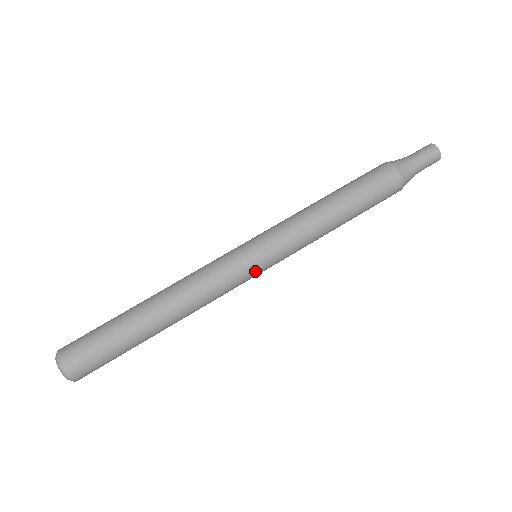
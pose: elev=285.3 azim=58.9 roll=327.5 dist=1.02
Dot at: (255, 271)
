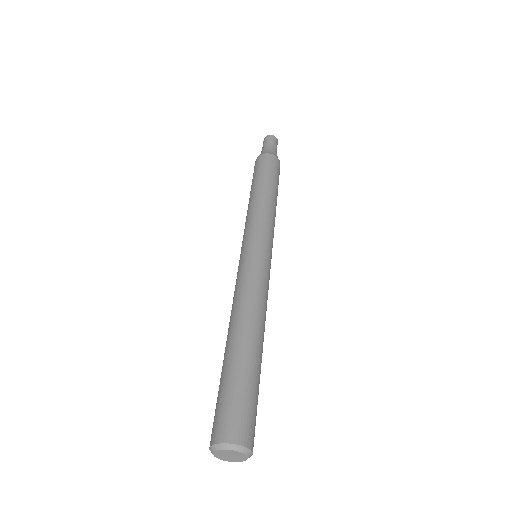
Dot at: (270, 263)
